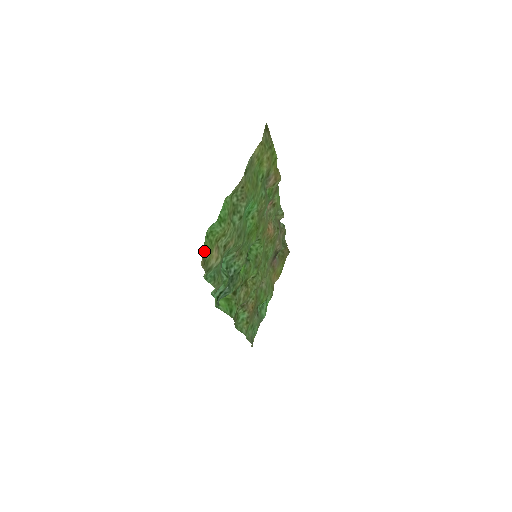
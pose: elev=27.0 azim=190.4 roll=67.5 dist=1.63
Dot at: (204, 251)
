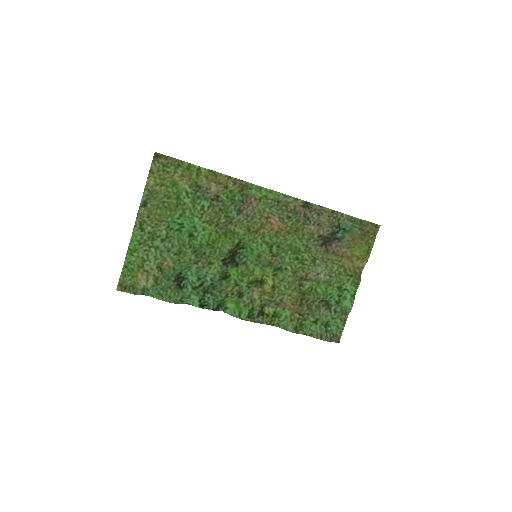
Dot at: (121, 279)
